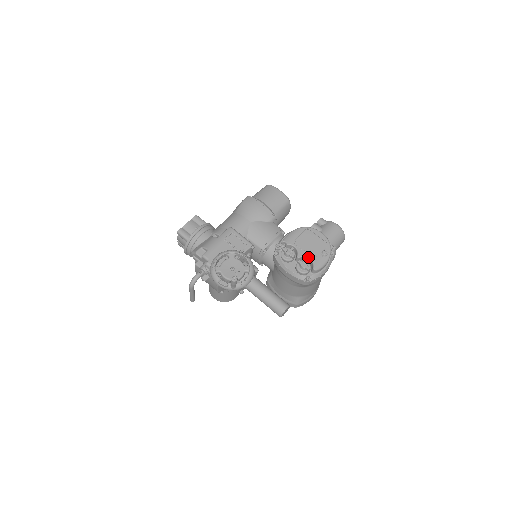
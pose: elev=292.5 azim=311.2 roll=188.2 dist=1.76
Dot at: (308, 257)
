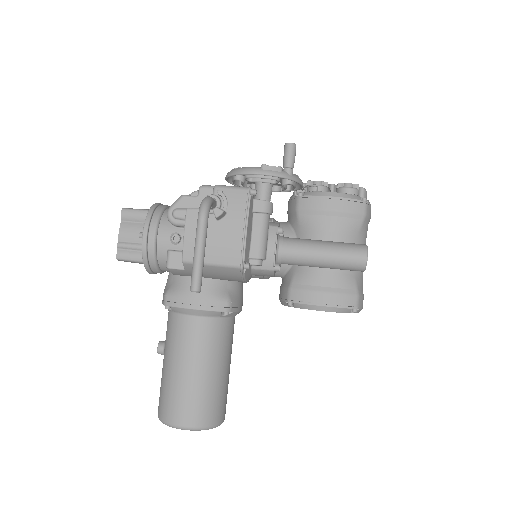
Dot at: occluded
